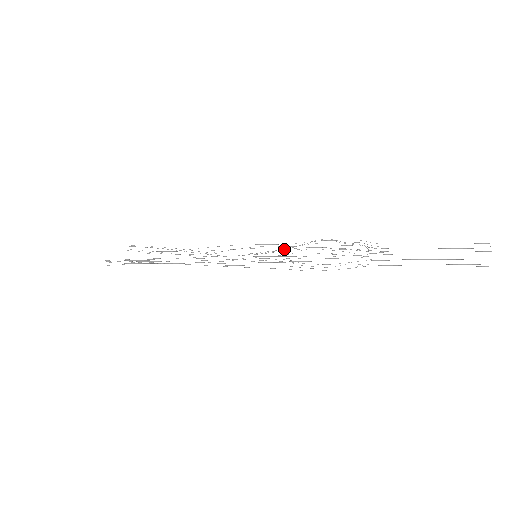
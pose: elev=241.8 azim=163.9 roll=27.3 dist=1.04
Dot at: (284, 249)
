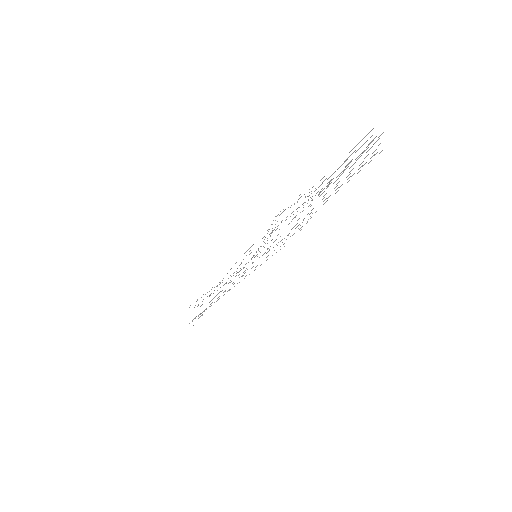
Dot at: occluded
